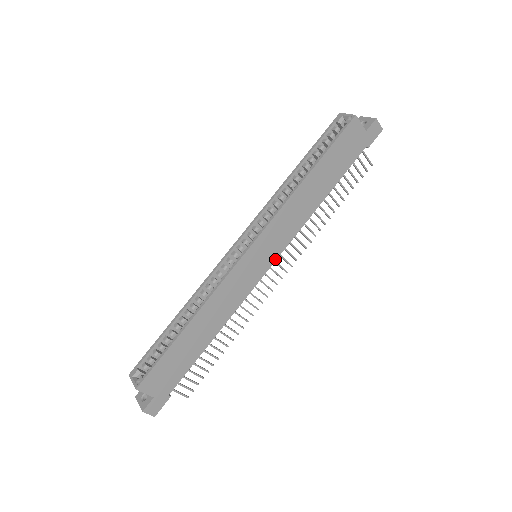
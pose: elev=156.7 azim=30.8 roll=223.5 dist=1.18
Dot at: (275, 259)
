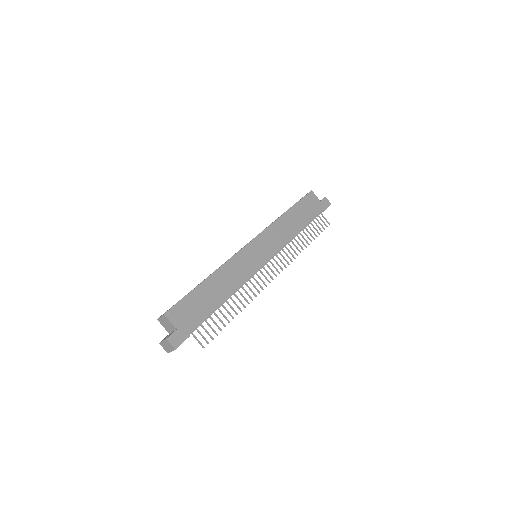
Dot at: (270, 257)
